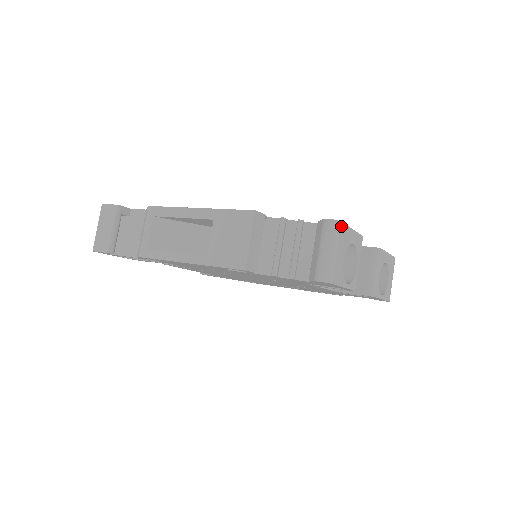
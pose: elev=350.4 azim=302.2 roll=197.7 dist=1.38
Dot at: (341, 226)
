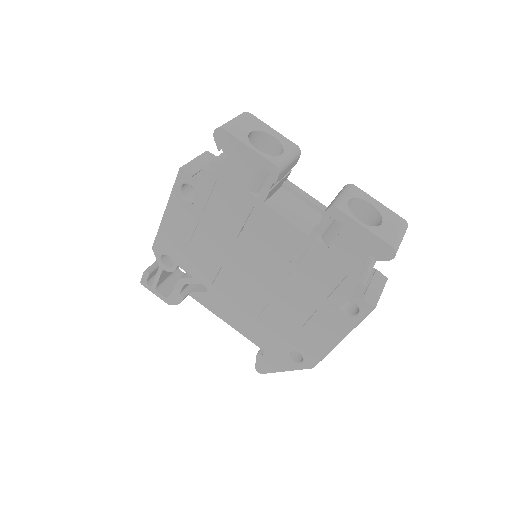
Dot at: (249, 115)
